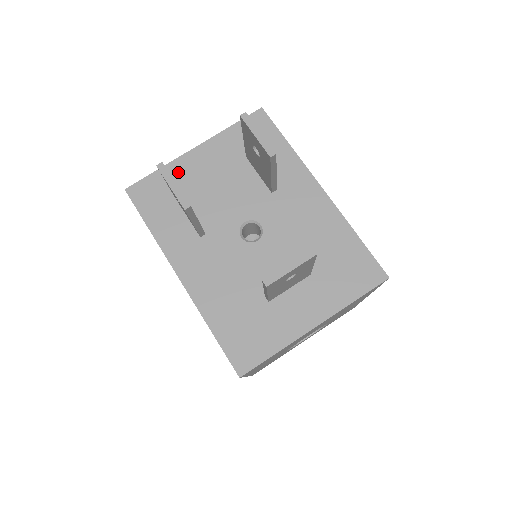
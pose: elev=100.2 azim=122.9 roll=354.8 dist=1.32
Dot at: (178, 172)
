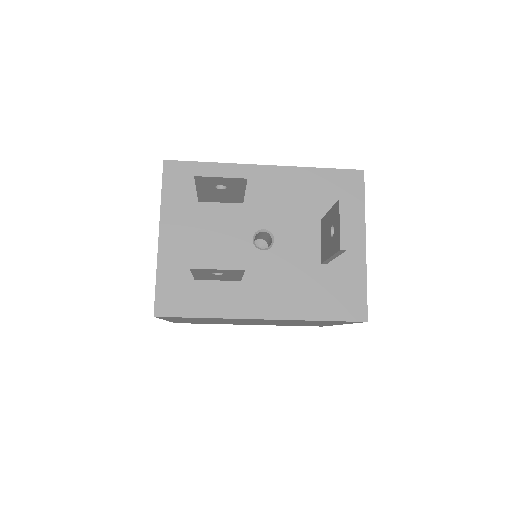
Dot at: (171, 263)
